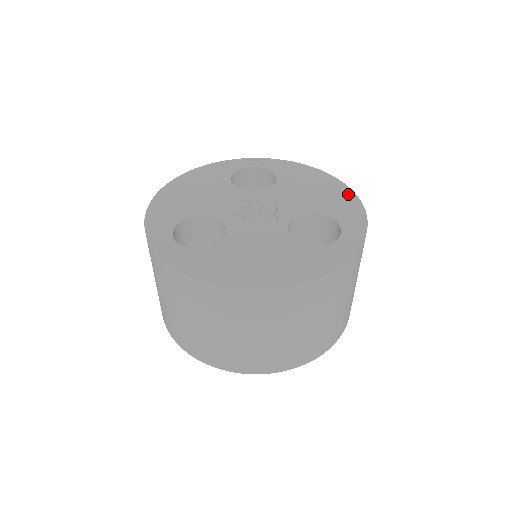
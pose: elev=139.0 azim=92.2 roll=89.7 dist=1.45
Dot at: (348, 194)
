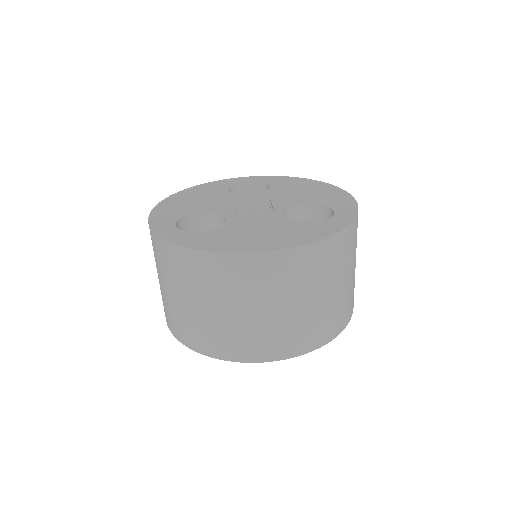
Dot at: (337, 191)
